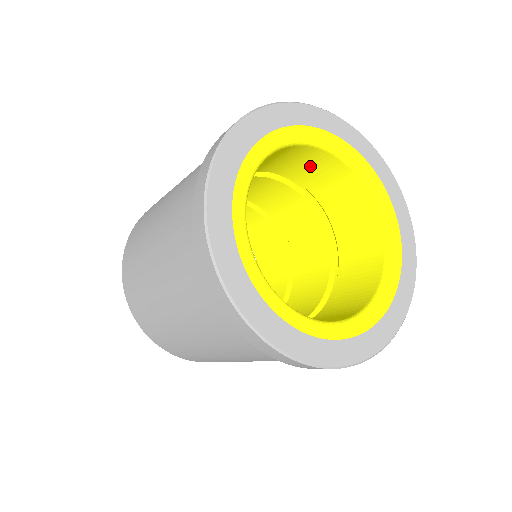
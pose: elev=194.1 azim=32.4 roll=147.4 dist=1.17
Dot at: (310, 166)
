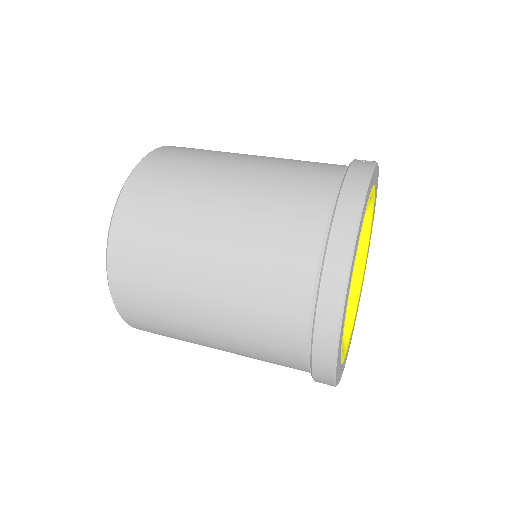
Dot at: occluded
